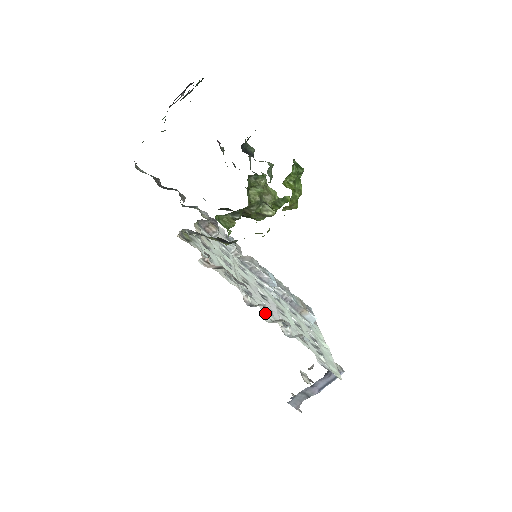
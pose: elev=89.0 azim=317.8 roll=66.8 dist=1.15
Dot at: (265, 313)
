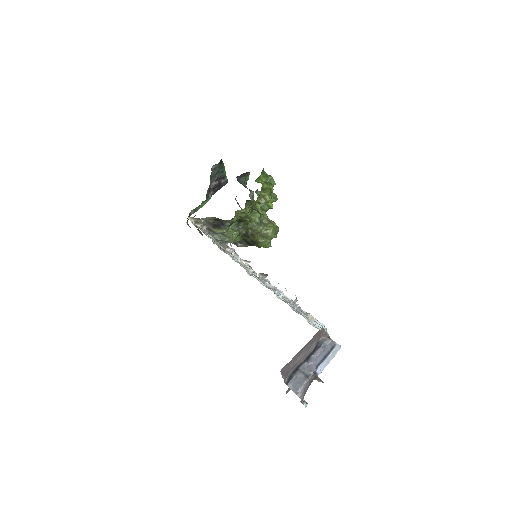
Dot at: (247, 267)
